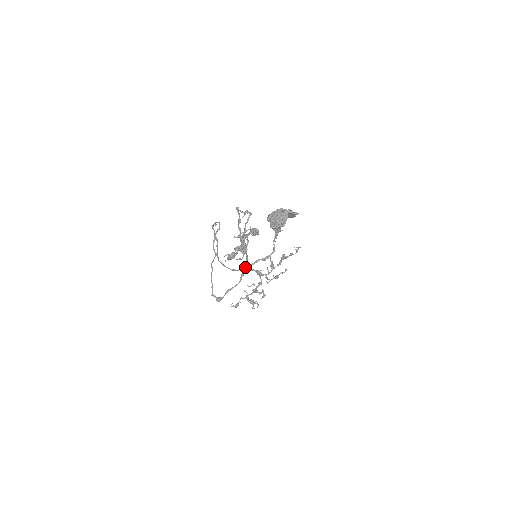
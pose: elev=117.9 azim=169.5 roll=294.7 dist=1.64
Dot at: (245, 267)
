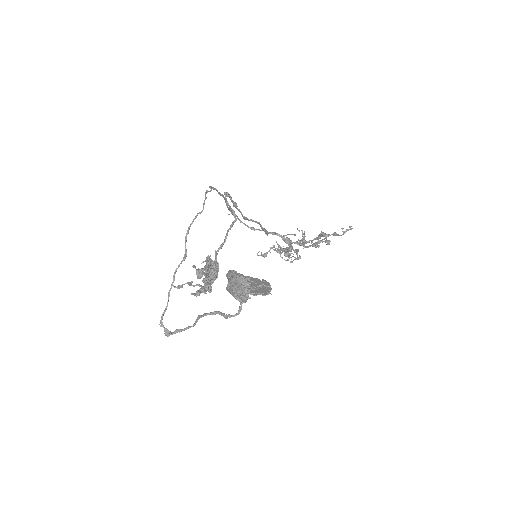
Dot at: occluded
